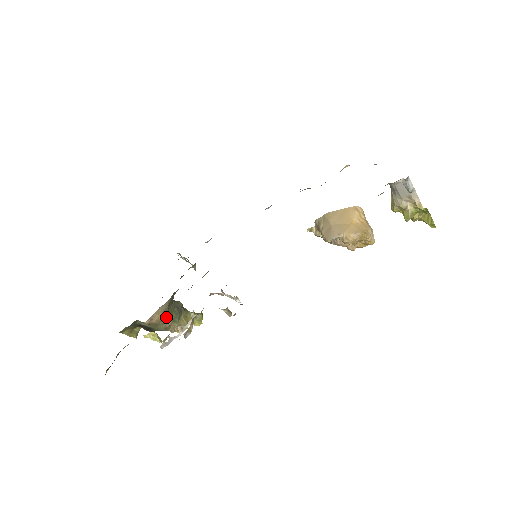
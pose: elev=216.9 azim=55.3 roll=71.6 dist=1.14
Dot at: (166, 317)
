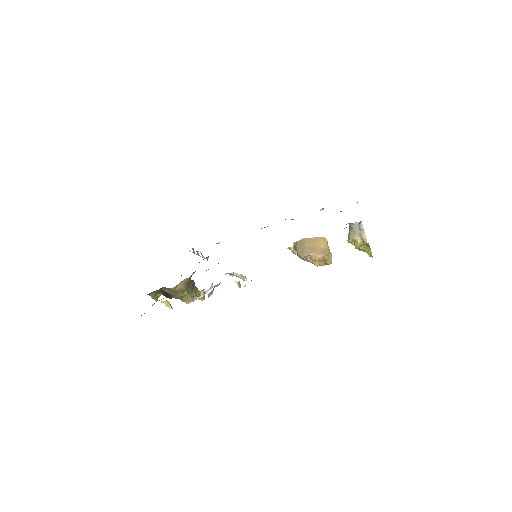
Dot at: (185, 288)
